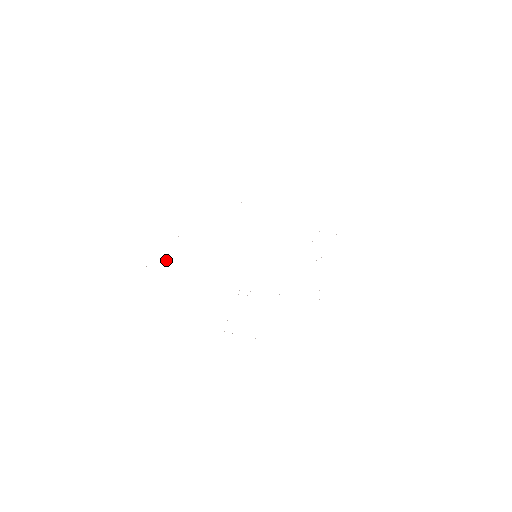
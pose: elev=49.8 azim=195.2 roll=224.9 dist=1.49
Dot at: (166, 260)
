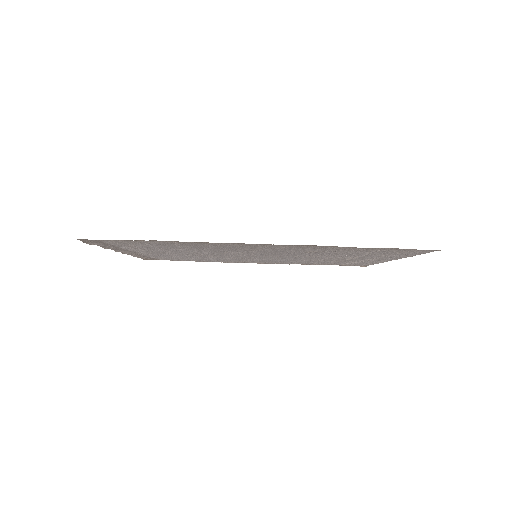
Dot at: (130, 245)
